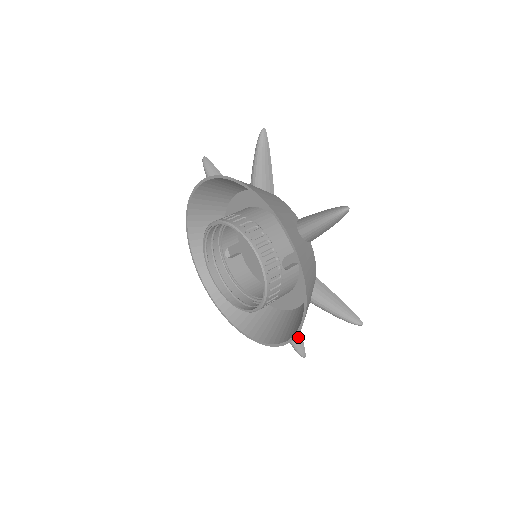
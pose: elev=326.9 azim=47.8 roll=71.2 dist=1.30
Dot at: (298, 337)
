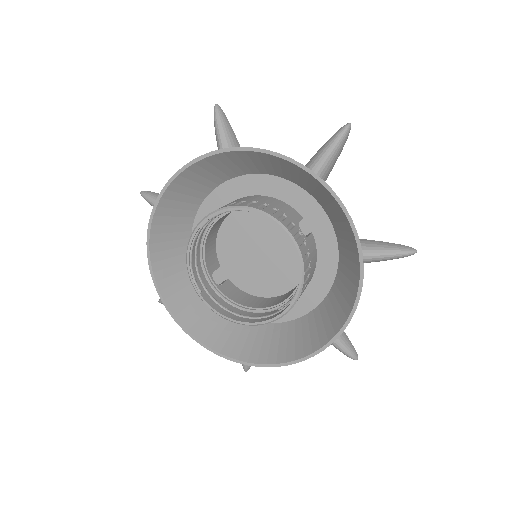
Dot at: (342, 334)
